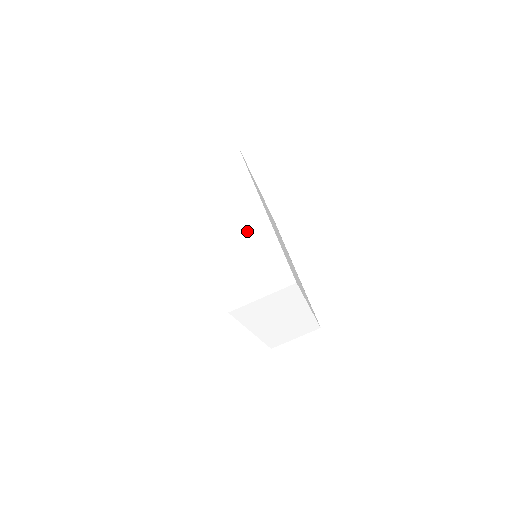
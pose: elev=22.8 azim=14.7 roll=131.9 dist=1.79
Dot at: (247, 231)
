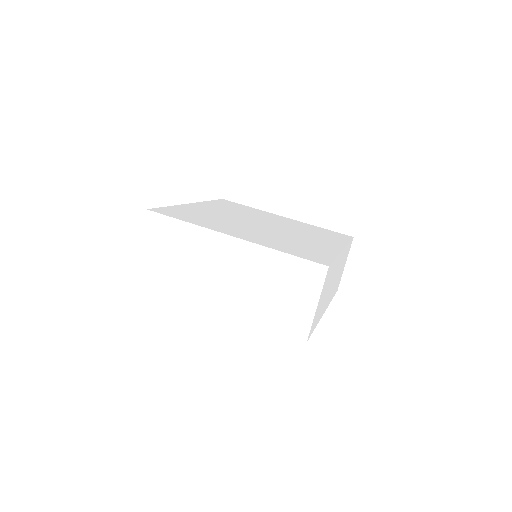
Dot at: (242, 269)
